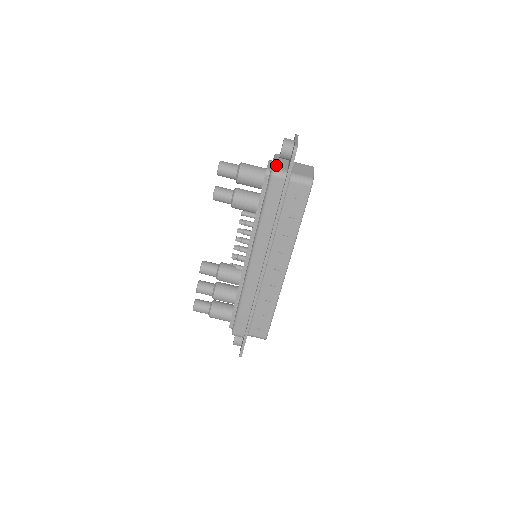
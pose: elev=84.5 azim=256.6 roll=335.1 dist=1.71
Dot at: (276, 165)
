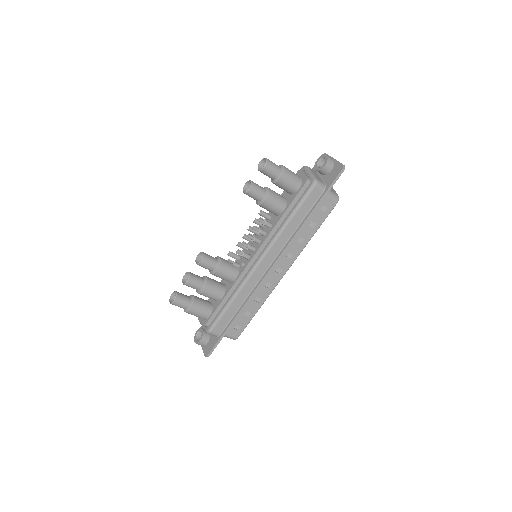
Dot at: (316, 176)
